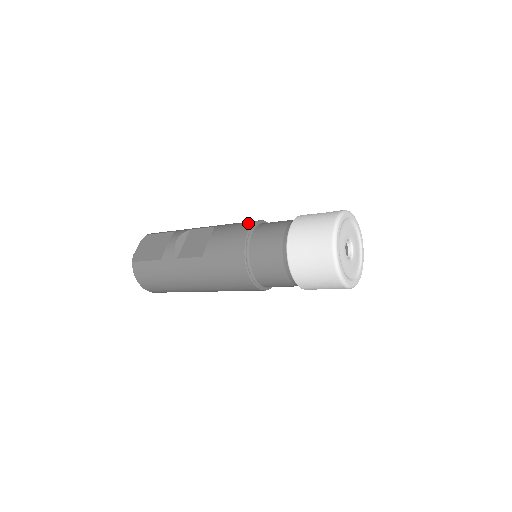
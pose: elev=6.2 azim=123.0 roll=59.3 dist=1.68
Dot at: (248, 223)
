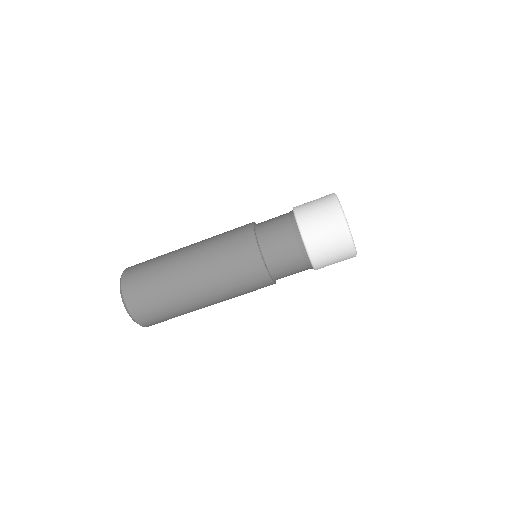
Dot at: occluded
